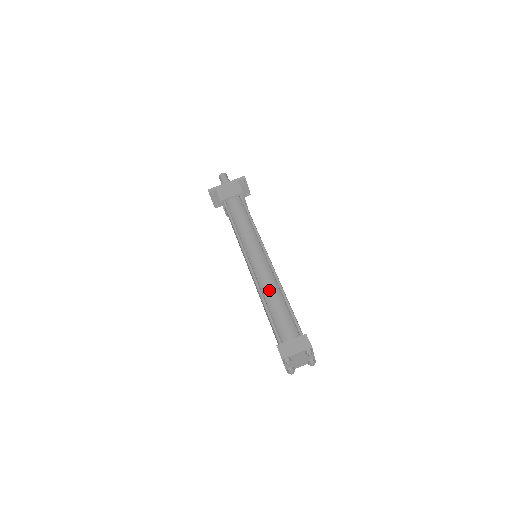
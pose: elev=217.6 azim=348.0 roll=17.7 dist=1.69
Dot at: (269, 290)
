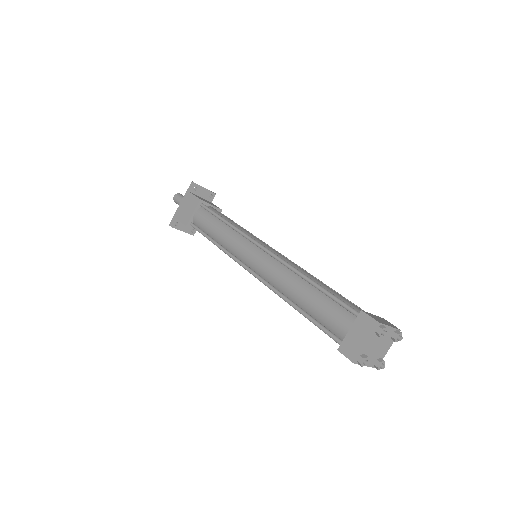
Dot at: (288, 287)
